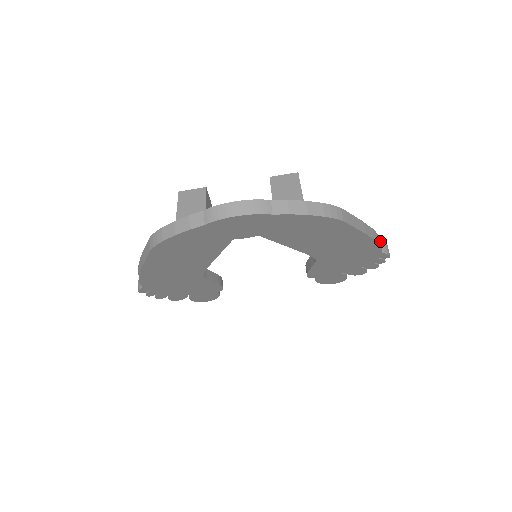
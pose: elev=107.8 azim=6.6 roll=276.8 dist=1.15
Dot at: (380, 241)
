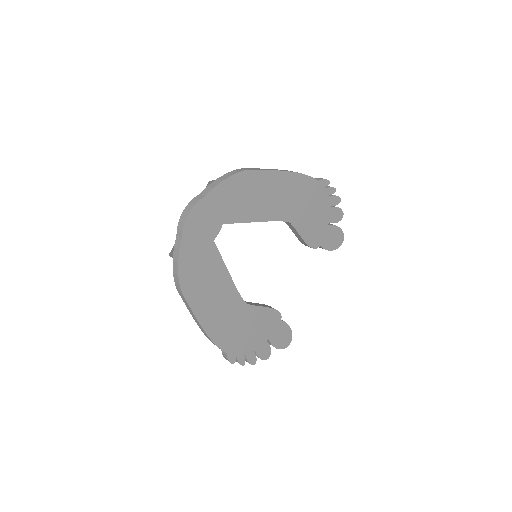
Dot at: occluded
